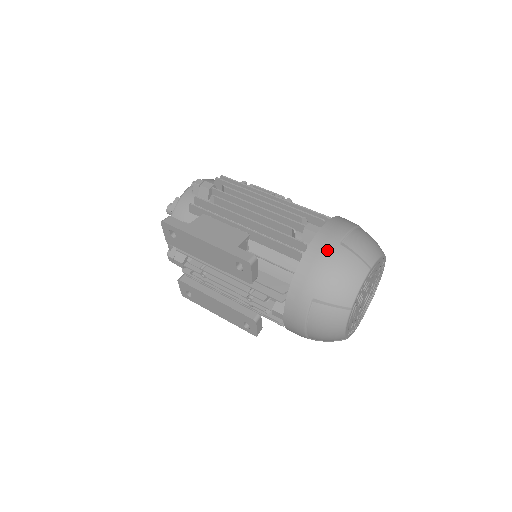
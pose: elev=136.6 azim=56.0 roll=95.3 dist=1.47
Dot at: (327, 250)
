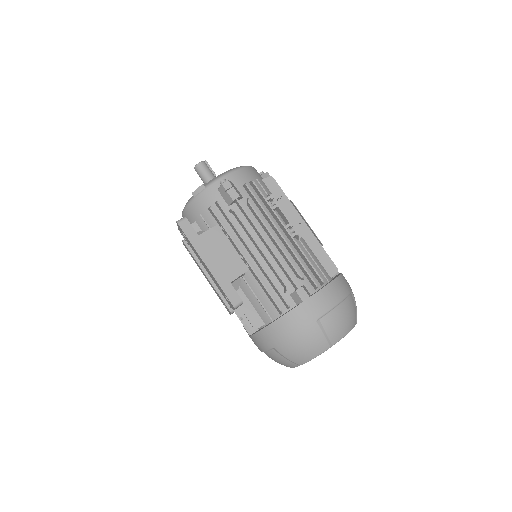
Dot at: (303, 323)
